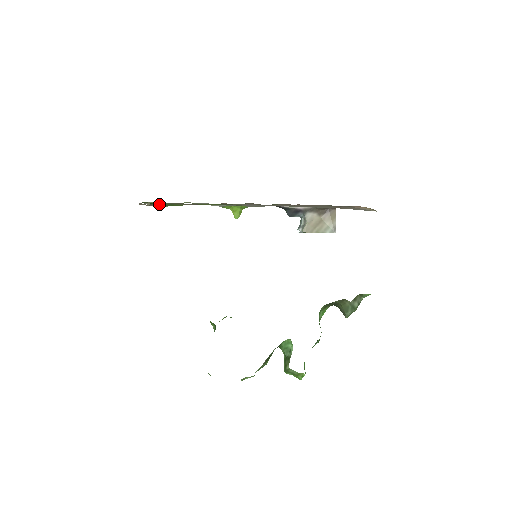
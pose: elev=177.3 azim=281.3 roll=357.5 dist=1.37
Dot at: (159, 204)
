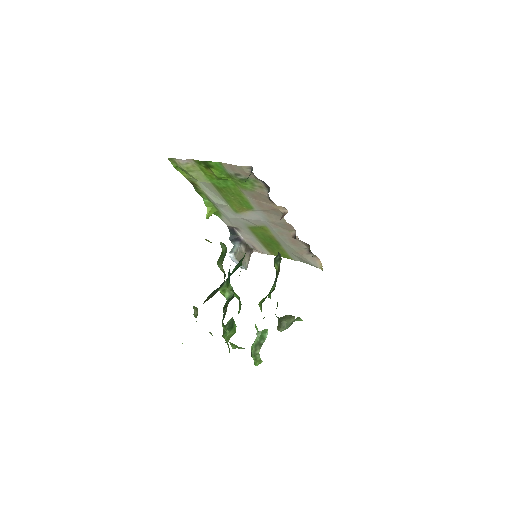
Dot at: (250, 176)
